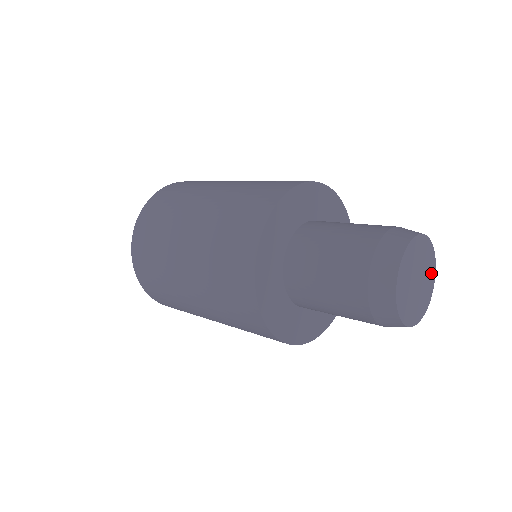
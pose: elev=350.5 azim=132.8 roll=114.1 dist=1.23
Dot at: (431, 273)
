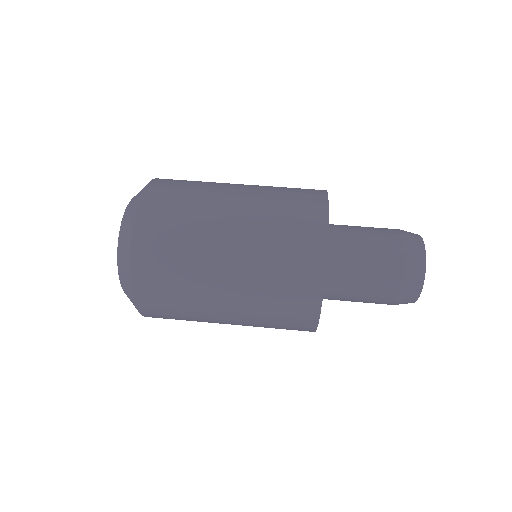
Dot at: occluded
